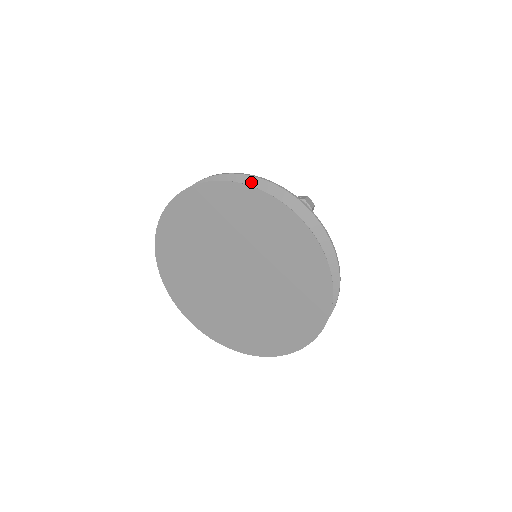
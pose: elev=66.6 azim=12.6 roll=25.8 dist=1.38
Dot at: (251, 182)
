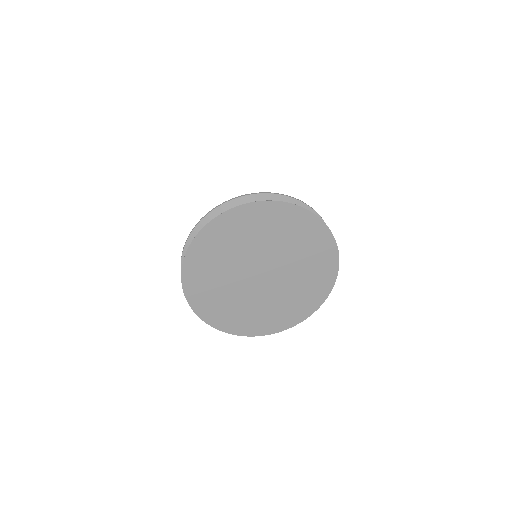
Dot at: (229, 206)
